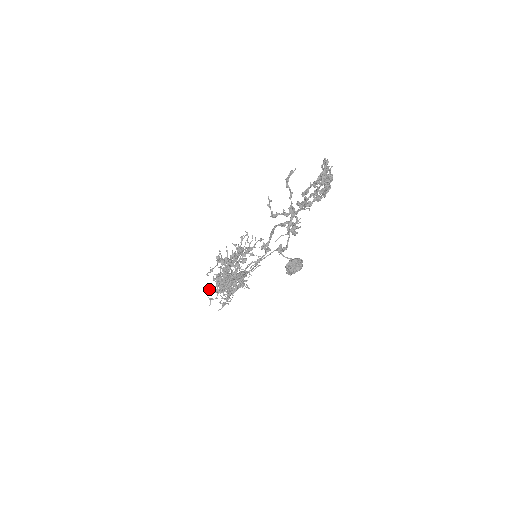
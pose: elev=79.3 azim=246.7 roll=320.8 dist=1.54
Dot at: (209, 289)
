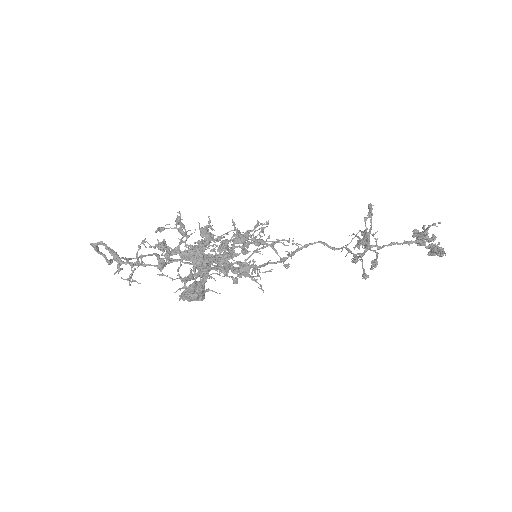
Dot at: (110, 249)
